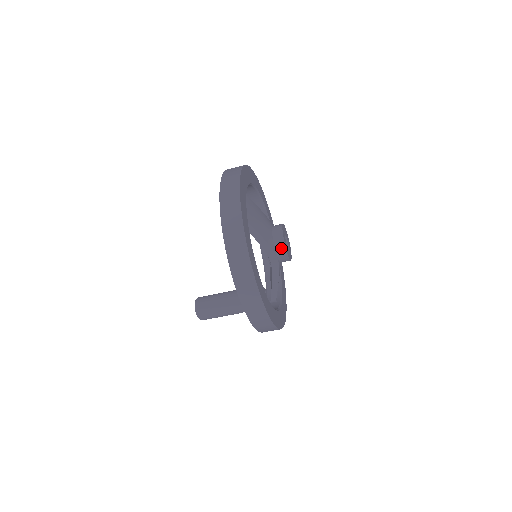
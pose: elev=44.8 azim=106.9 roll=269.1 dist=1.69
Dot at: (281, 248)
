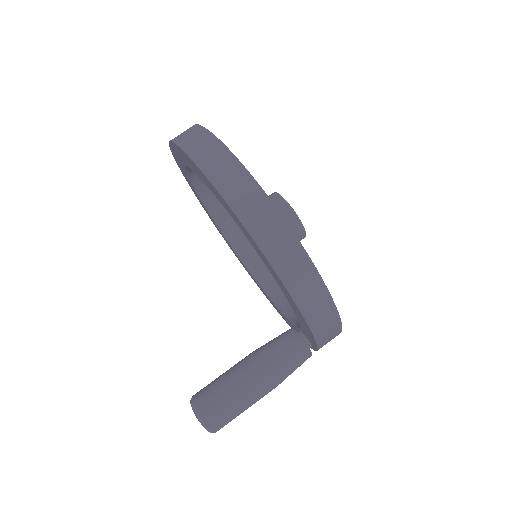
Dot at: (278, 202)
